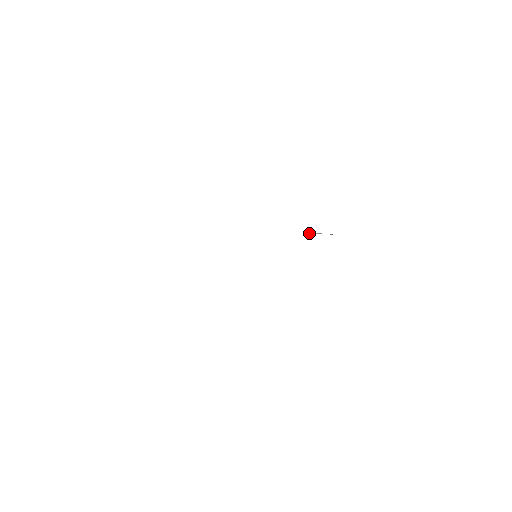
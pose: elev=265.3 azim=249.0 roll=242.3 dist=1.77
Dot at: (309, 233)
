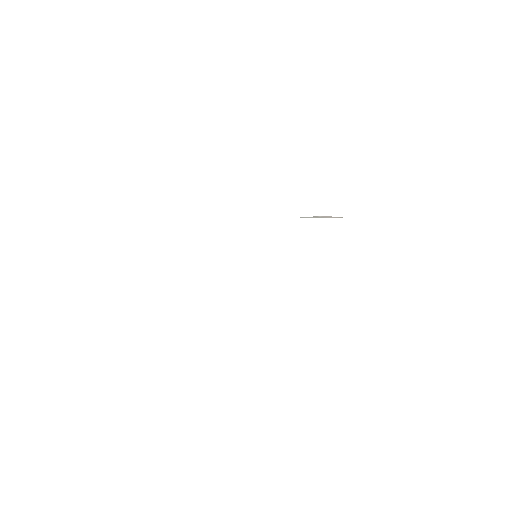
Dot at: (316, 217)
